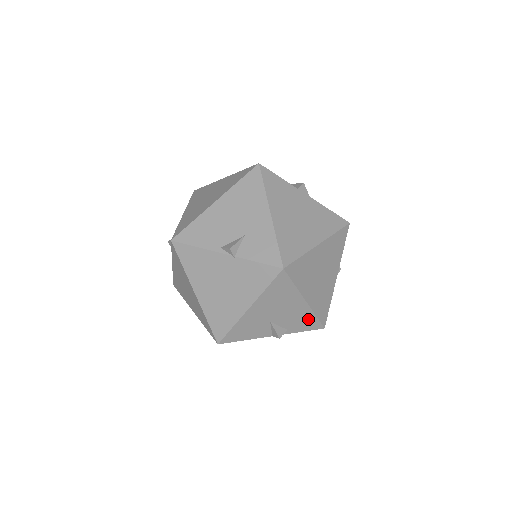
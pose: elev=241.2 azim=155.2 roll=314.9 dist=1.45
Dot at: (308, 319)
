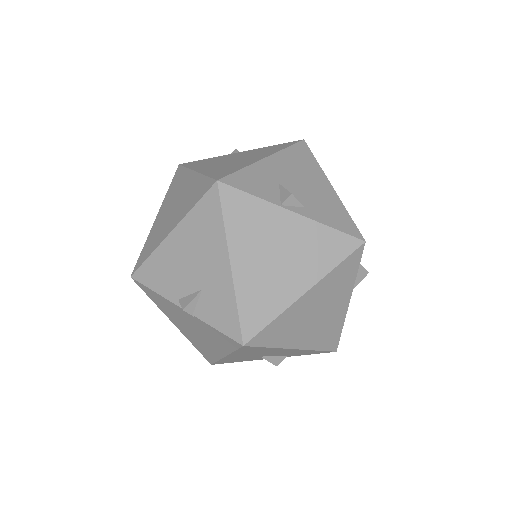
Dot at: (309, 352)
